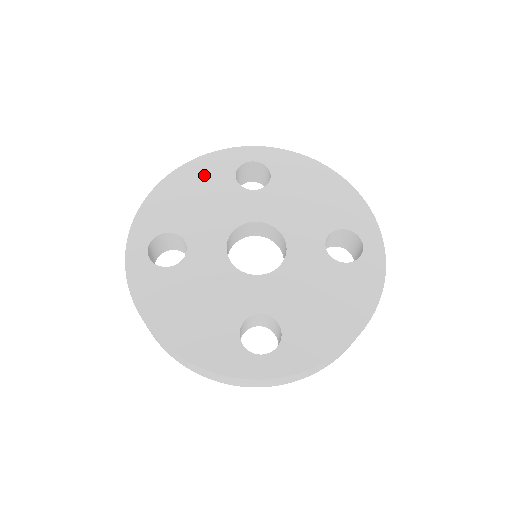
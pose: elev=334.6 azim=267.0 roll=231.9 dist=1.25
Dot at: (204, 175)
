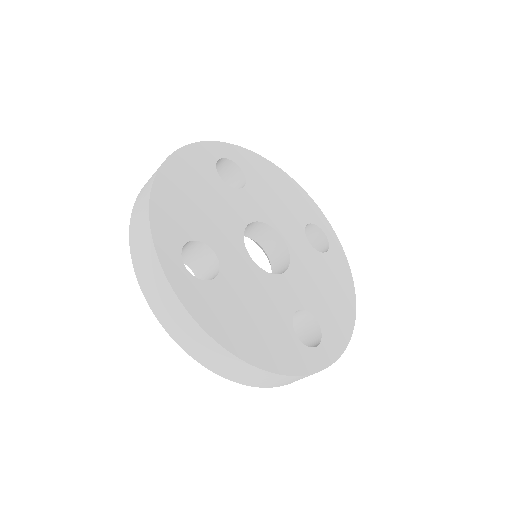
Dot at: (192, 172)
